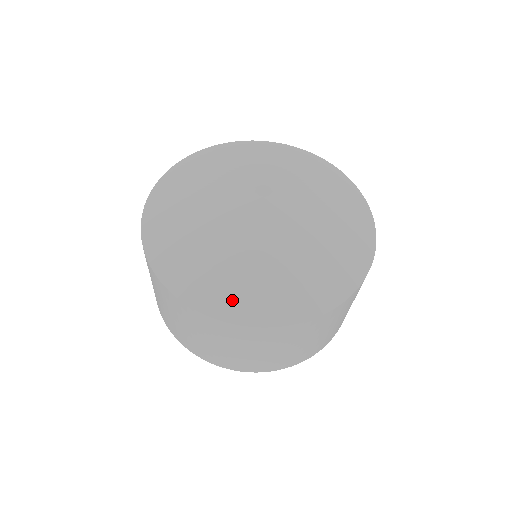
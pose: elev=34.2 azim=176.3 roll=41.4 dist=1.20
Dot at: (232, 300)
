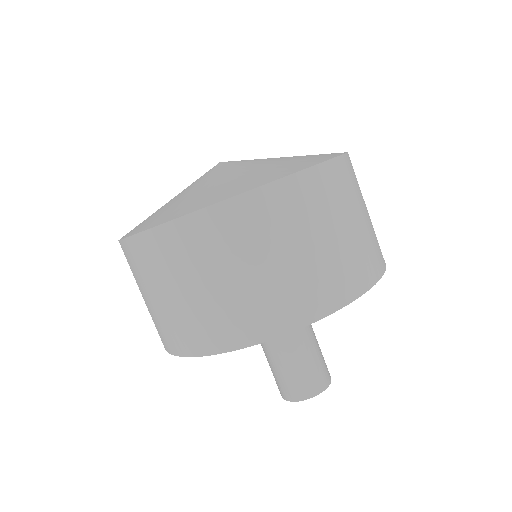
Dot at: (160, 217)
